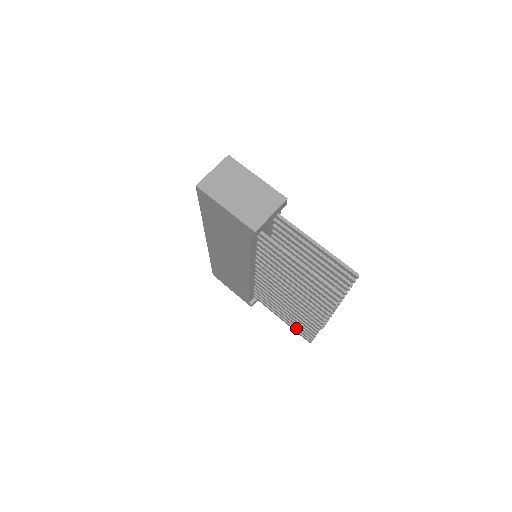
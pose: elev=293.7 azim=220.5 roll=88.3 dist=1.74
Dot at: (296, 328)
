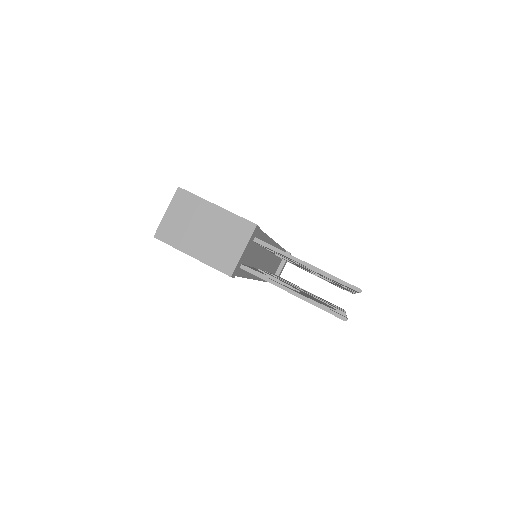
Dot at: occluded
